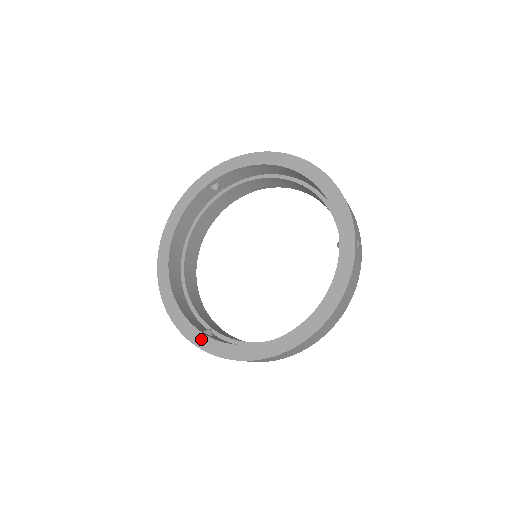
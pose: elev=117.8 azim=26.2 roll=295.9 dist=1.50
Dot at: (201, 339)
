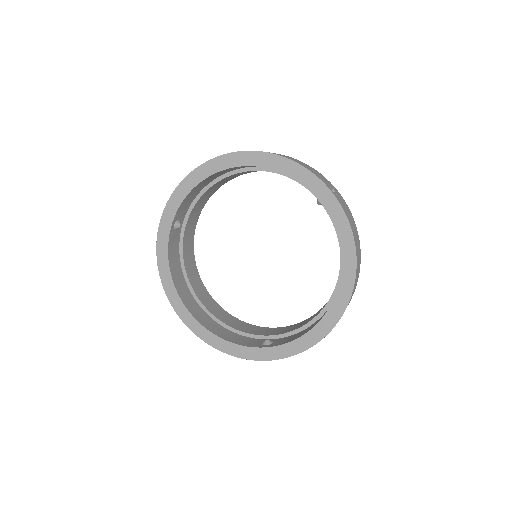
Dot at: (267, 353)
